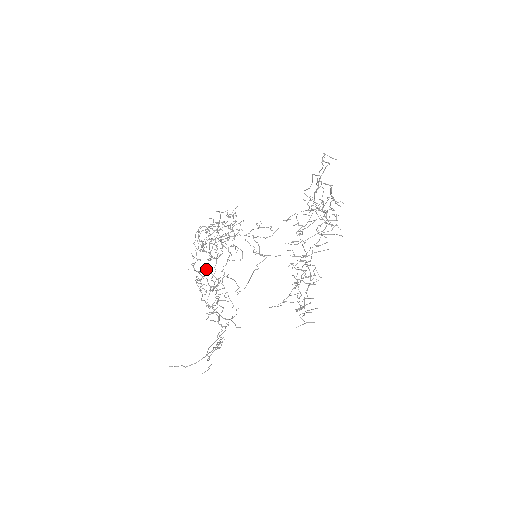
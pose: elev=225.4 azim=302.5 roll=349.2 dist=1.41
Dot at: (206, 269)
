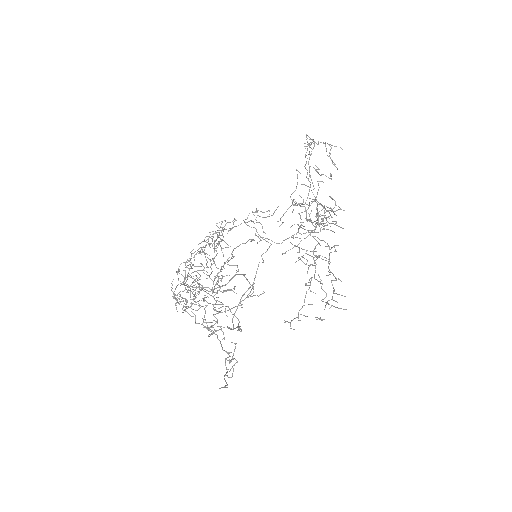
Dot at: occluded
